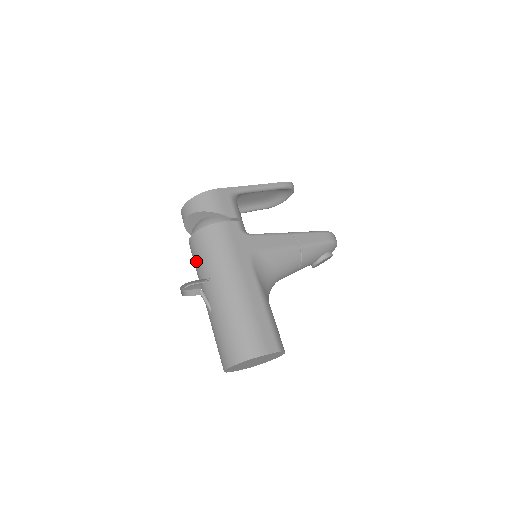
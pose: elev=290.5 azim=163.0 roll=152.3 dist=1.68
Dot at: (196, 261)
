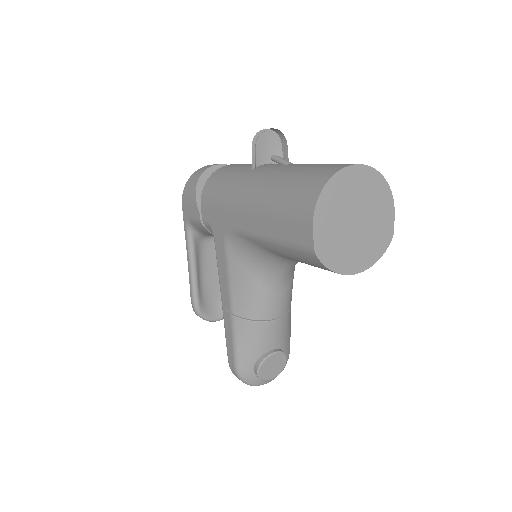
Dot at: (248, 164)
